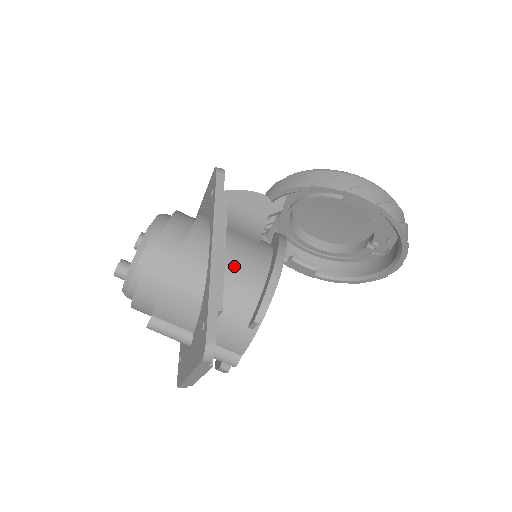
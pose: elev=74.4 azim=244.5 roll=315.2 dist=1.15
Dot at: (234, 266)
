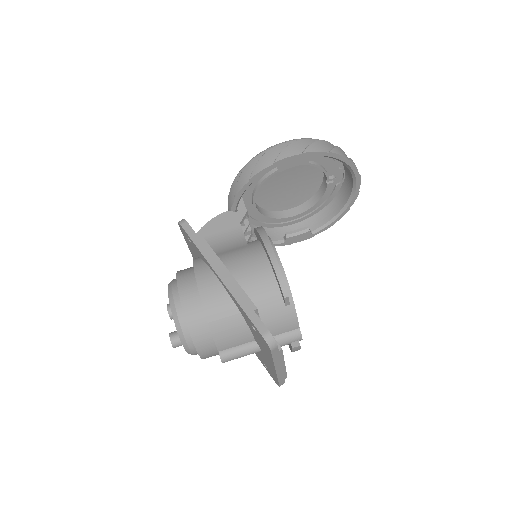
Dot at: (242, 274)
